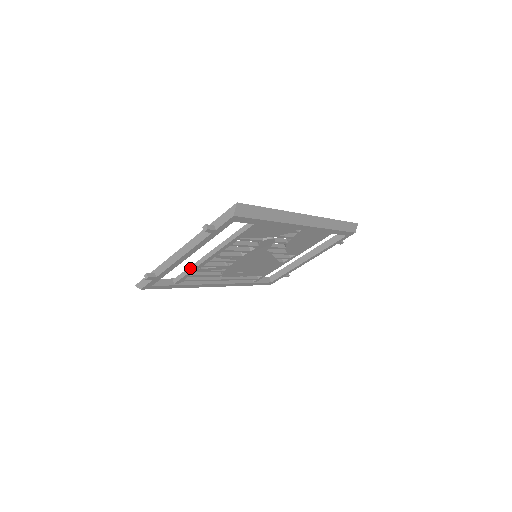
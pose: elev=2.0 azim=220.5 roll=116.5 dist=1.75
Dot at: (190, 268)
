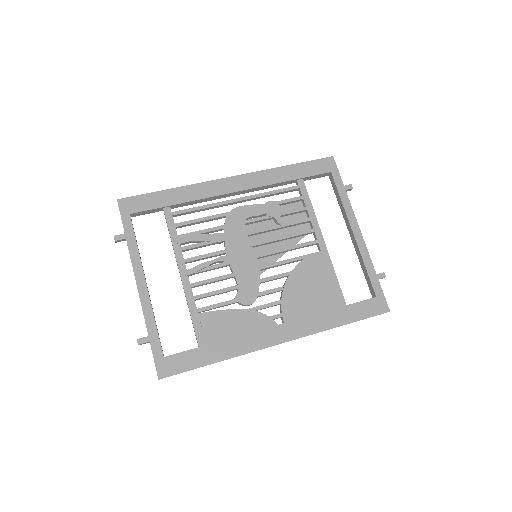
Dot at: (171, 240)
